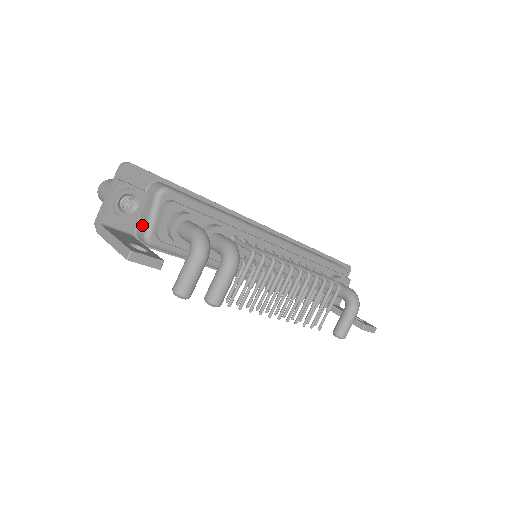
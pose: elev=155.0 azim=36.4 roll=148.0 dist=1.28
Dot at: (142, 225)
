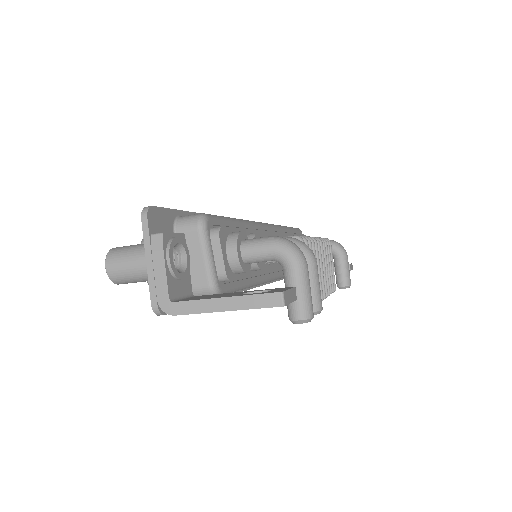
Dot at: (196, 277)
